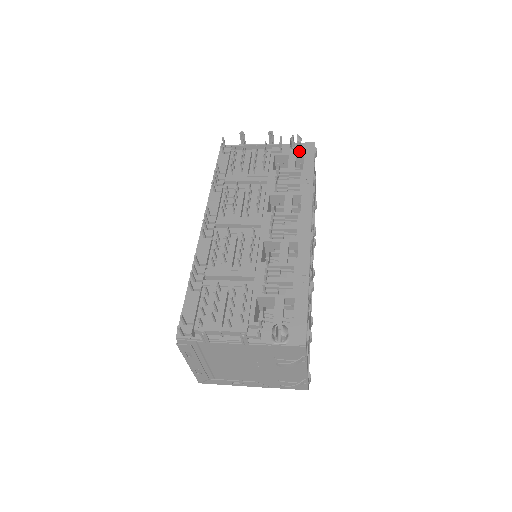
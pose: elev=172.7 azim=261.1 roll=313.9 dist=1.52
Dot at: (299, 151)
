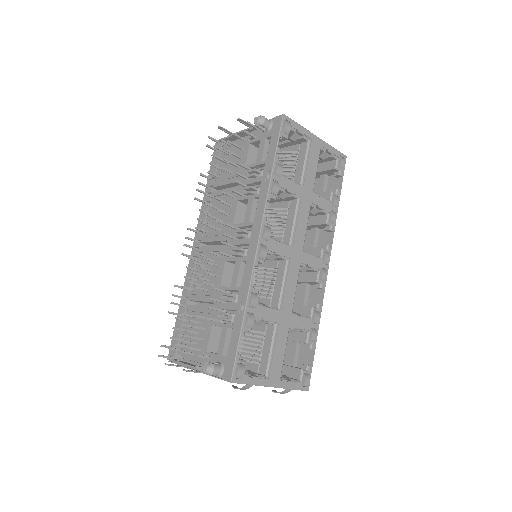
Dot at: (269, 132)
